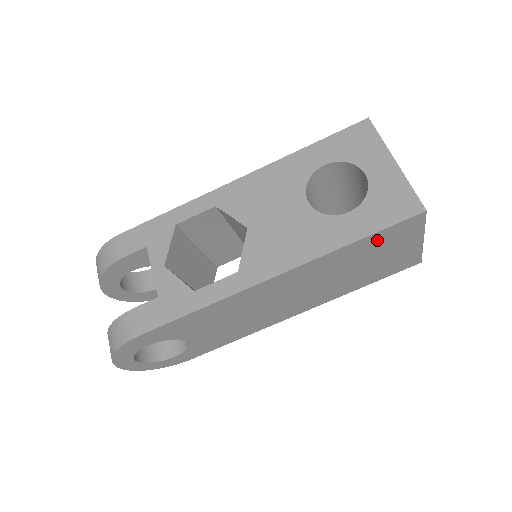
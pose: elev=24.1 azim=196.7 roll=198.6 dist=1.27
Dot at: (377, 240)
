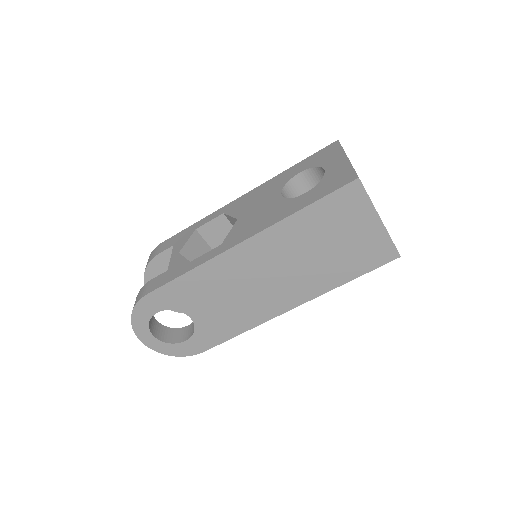
Dot at: (326, 210)
